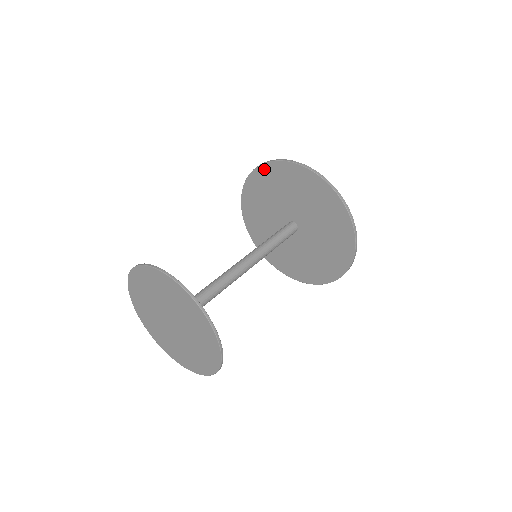
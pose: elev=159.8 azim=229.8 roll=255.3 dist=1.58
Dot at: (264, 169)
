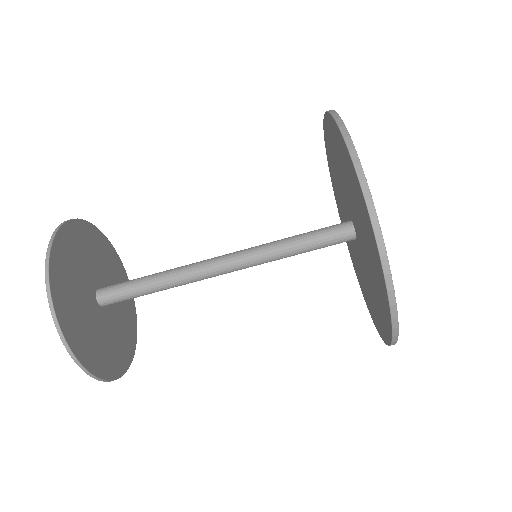
Dot at: (330, 121)
